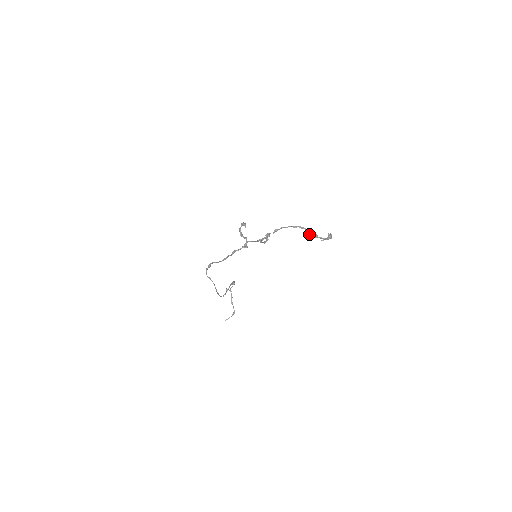
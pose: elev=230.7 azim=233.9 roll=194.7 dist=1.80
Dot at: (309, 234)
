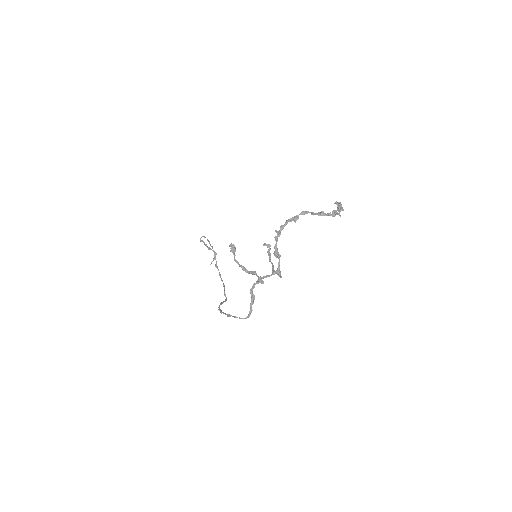
Dot at: occluded
